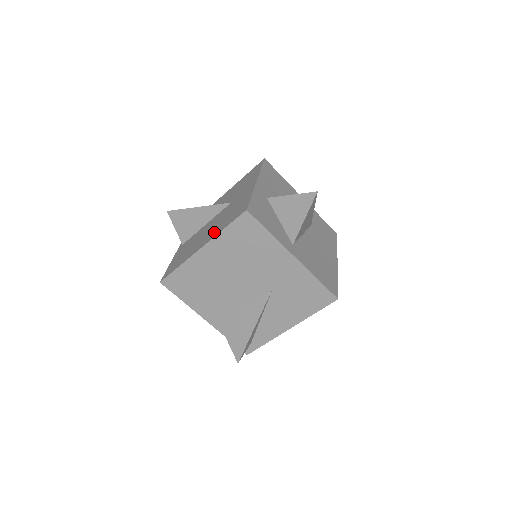
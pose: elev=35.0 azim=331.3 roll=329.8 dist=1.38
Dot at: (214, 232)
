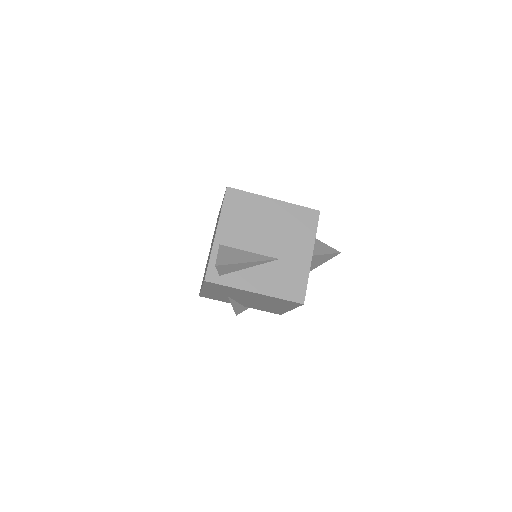
Dot at: occluded
